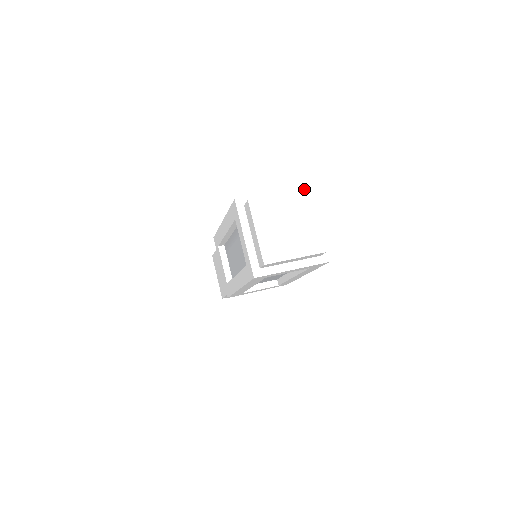
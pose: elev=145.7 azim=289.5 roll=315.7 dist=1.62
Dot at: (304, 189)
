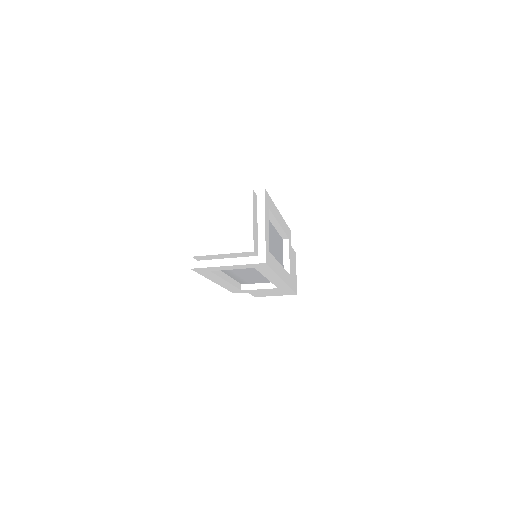
Dot at: (259, 189)
